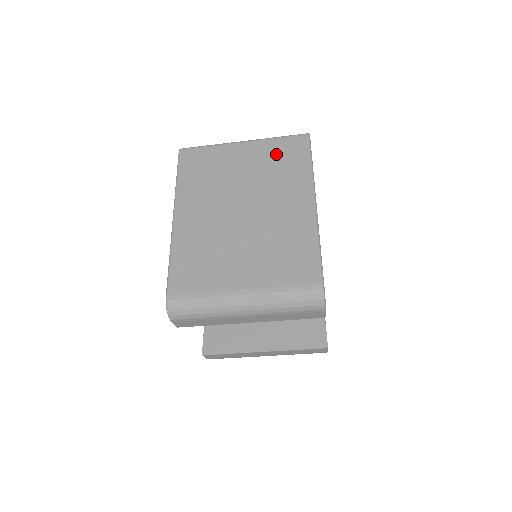
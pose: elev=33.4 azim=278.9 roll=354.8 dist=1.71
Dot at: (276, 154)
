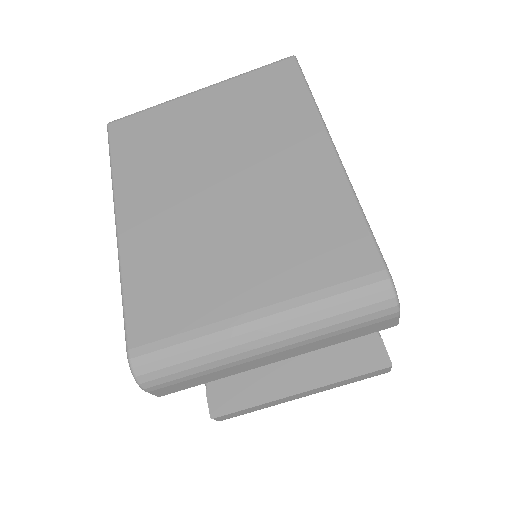
Dot at: (253, 94)
